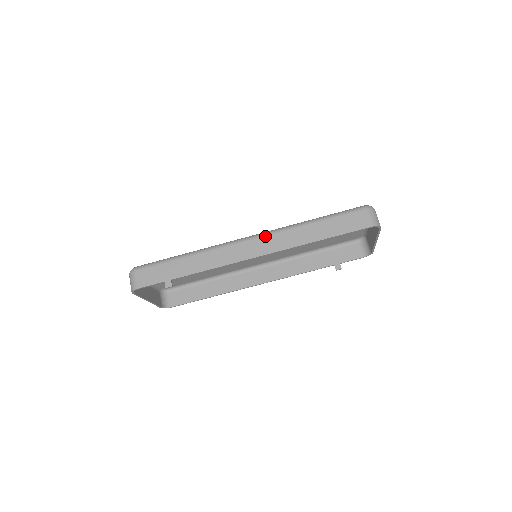
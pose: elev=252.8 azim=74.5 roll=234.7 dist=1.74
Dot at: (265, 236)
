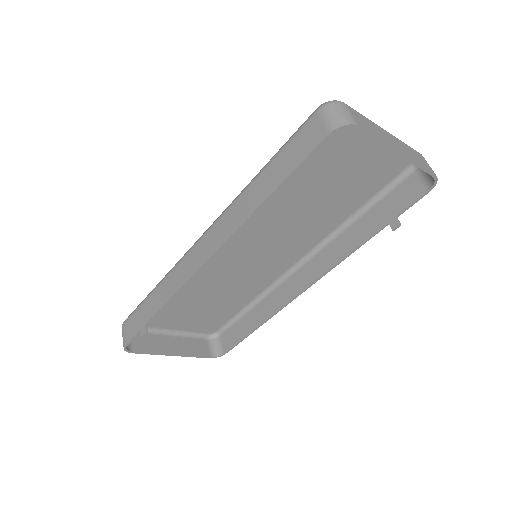
Dot at: (213, 225)
